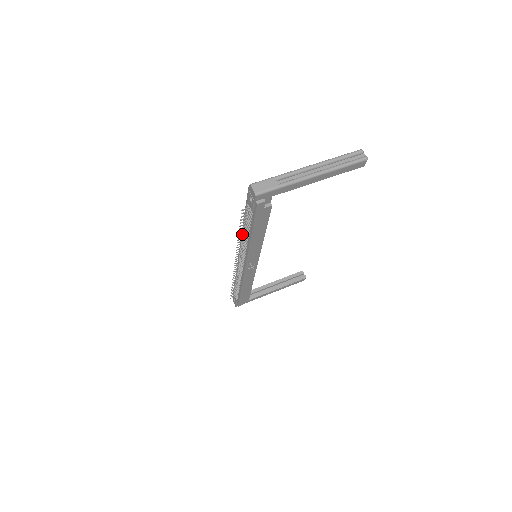
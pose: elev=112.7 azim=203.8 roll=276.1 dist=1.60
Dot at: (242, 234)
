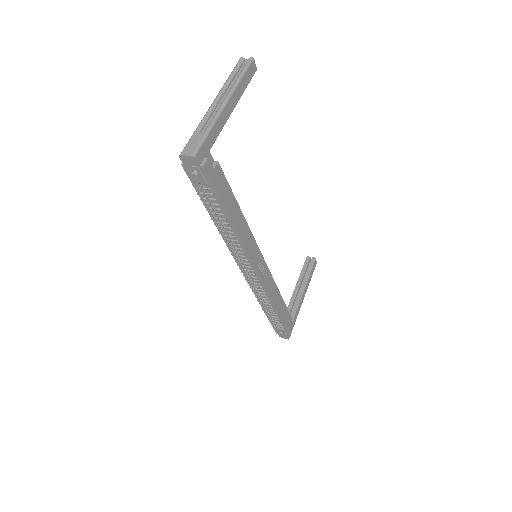
Dot at: occluded
